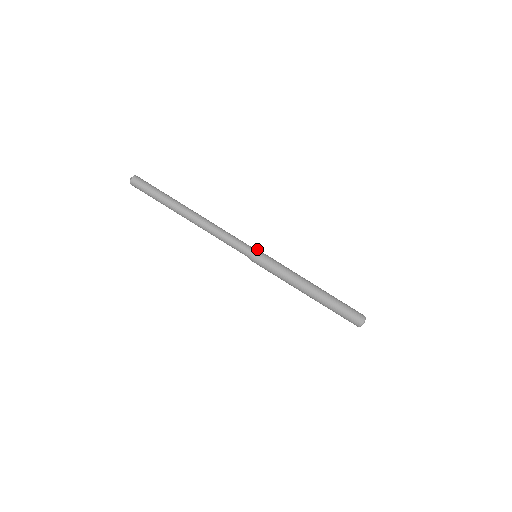
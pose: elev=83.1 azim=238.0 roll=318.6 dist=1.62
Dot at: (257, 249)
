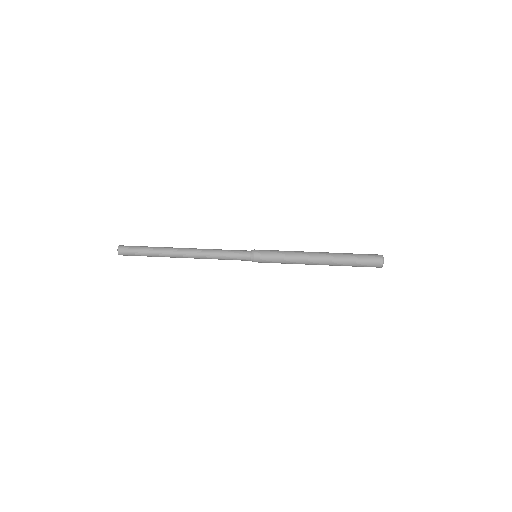
Dot at: occluded
